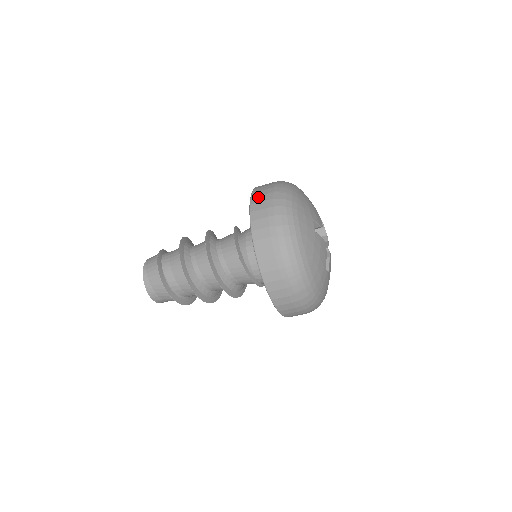
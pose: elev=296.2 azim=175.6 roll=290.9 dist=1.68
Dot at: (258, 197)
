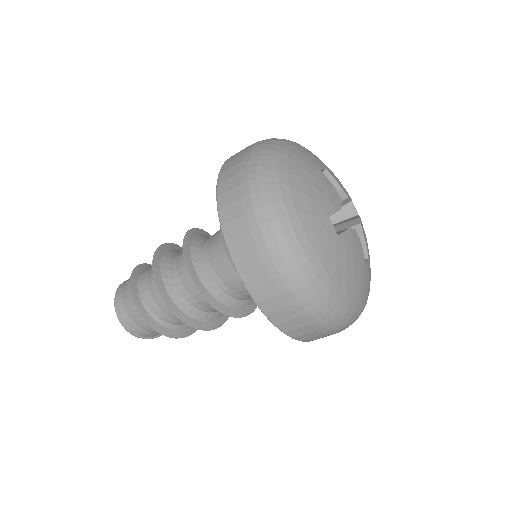
Dot at: occluded
